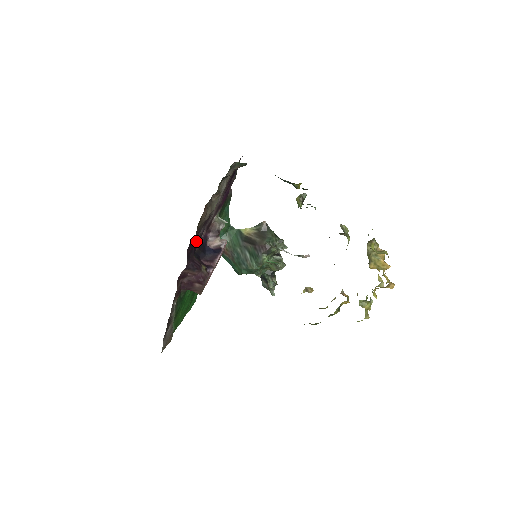
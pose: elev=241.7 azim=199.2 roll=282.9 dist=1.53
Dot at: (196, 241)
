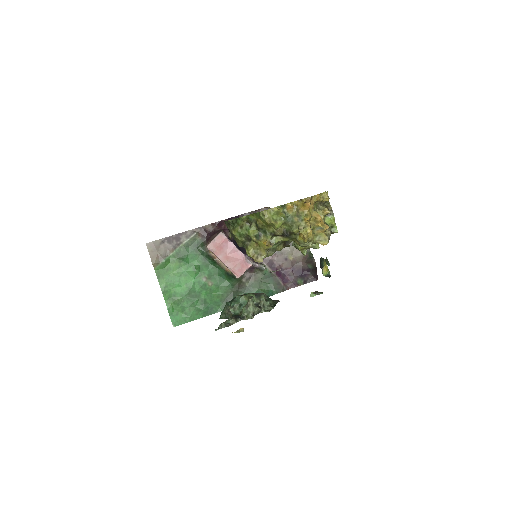
Dot at: occluded
